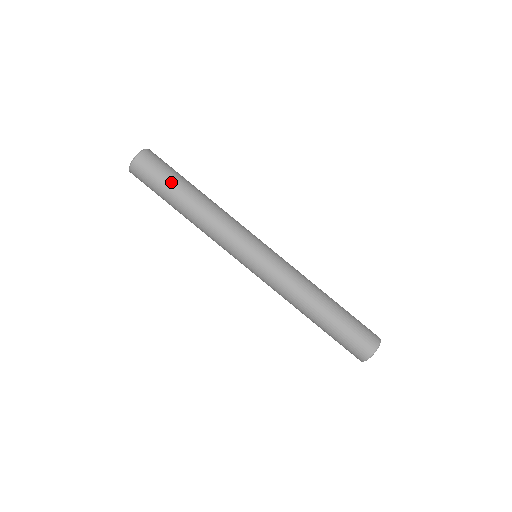
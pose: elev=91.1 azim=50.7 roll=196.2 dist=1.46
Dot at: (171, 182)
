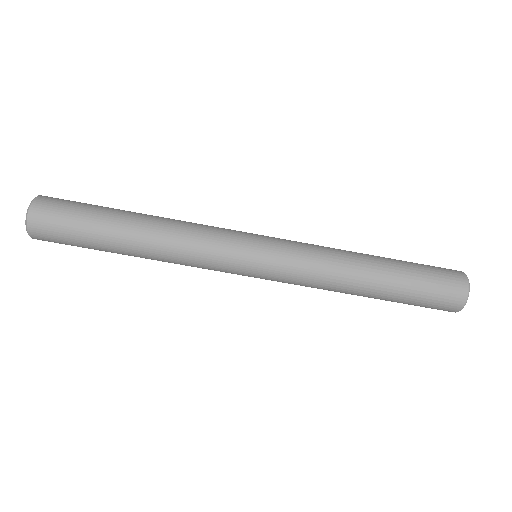
Dot at: (92, 232)
